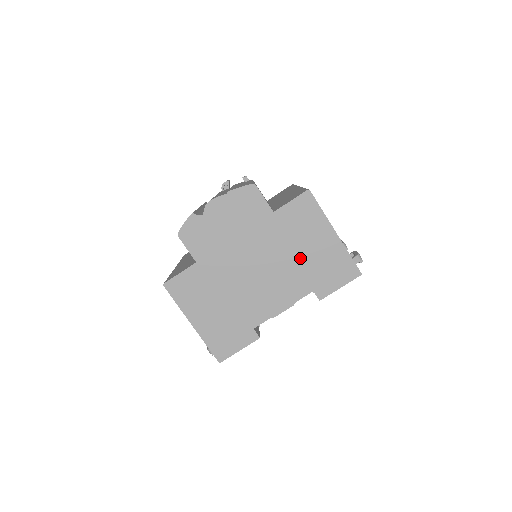
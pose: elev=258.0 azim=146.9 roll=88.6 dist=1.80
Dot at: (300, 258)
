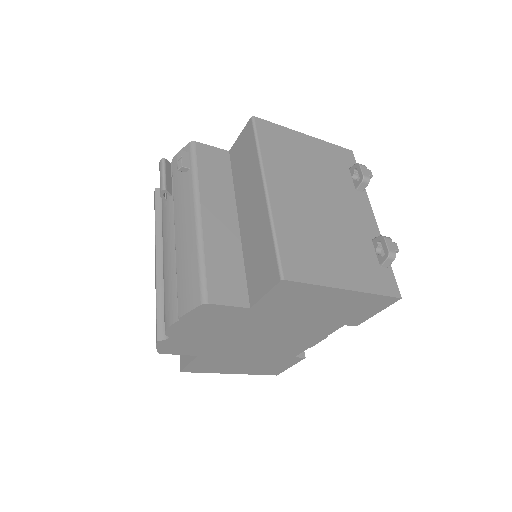
Dot at: (312, 317)
